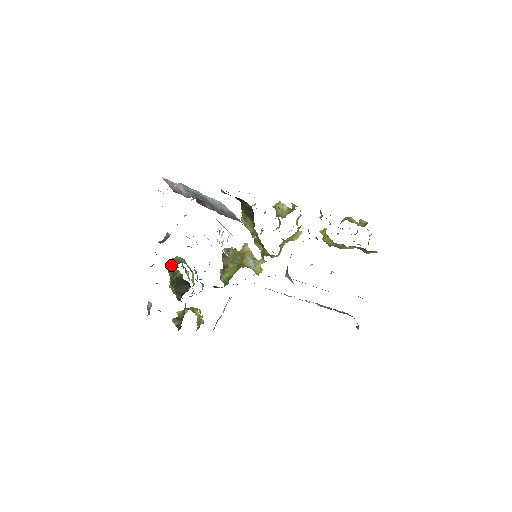
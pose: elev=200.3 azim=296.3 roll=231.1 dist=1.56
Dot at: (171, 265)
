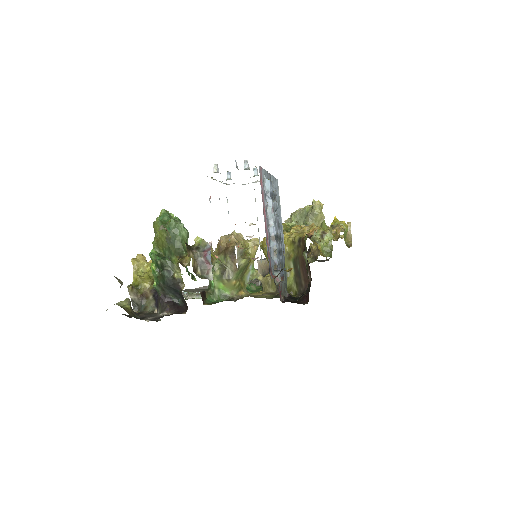
Dot at: (170, 235)
